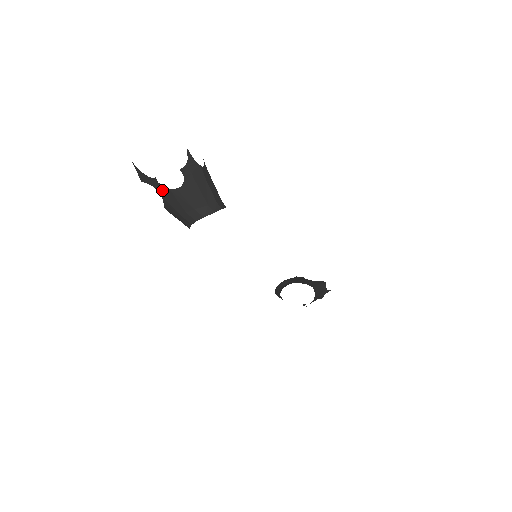
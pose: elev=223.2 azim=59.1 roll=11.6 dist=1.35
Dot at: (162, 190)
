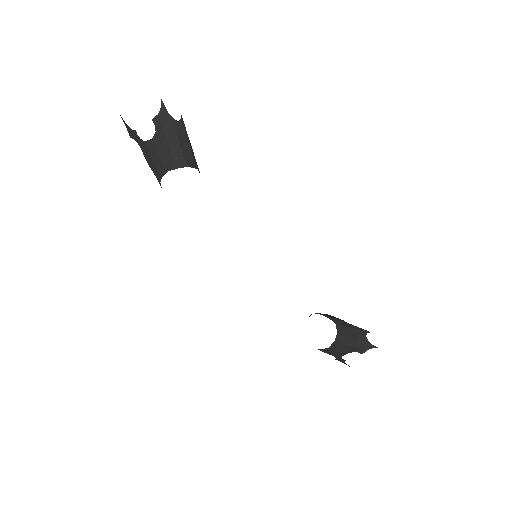
Dot at: (141, 144)
